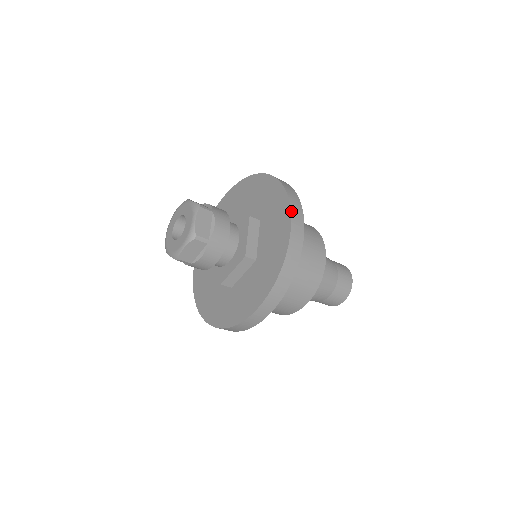
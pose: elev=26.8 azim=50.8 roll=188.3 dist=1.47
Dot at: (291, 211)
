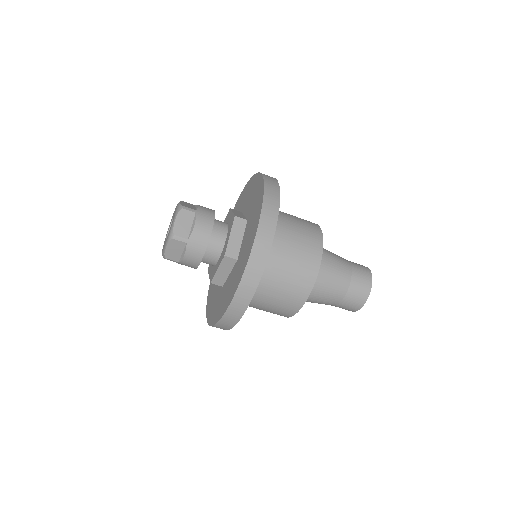
Dot at: (257, 173)
